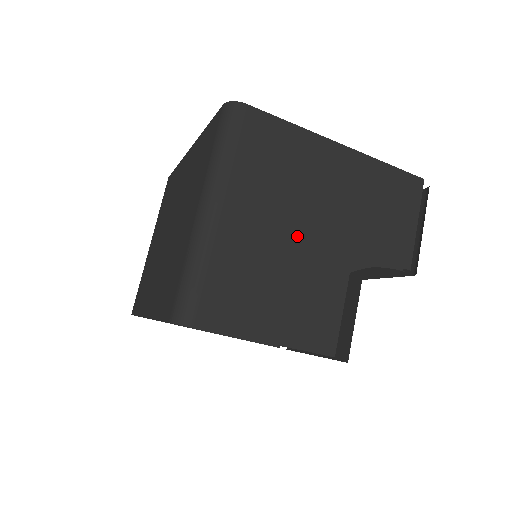
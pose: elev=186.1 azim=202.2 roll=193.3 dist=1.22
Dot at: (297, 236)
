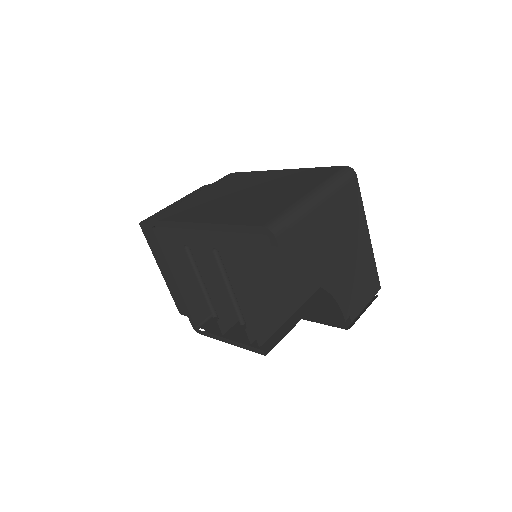
Dot at: (332, 251)
